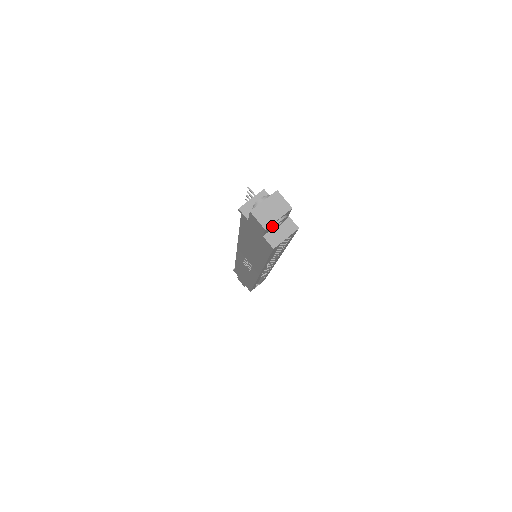
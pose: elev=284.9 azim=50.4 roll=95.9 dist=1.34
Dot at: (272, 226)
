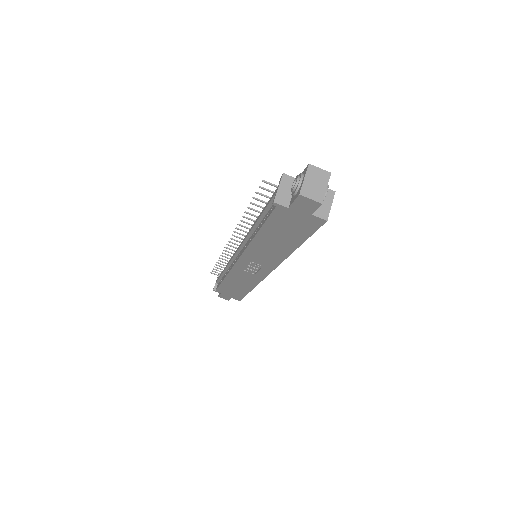
Dot at: (323, 198)
